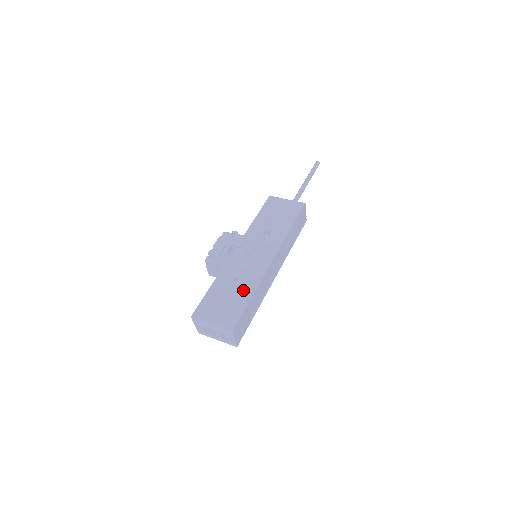
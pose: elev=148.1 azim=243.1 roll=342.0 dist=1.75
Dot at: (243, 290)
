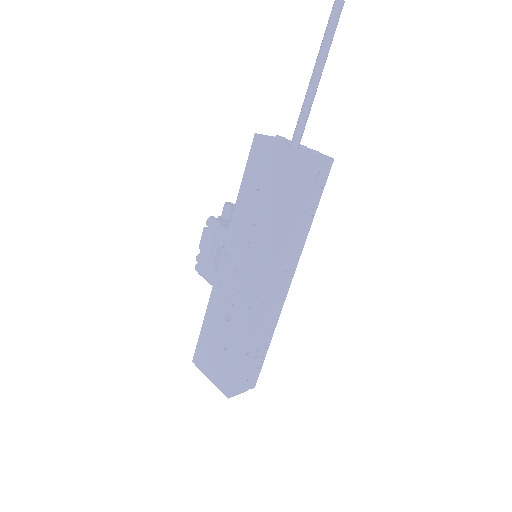
Dot at: (233, 338)
